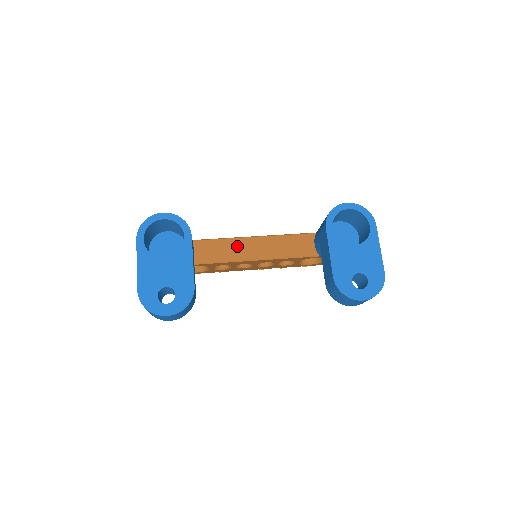
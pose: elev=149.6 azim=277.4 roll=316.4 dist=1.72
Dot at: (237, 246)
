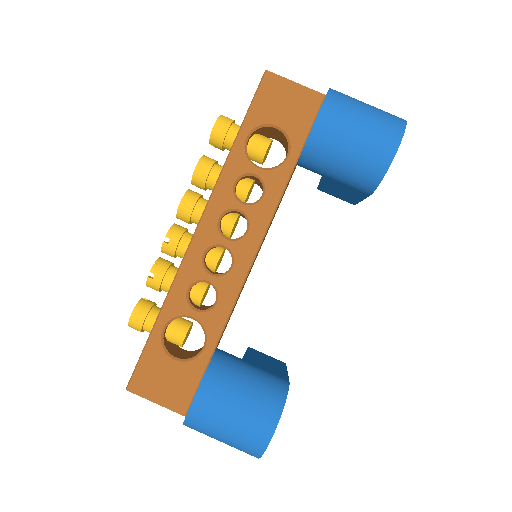
Dot at: occluded
